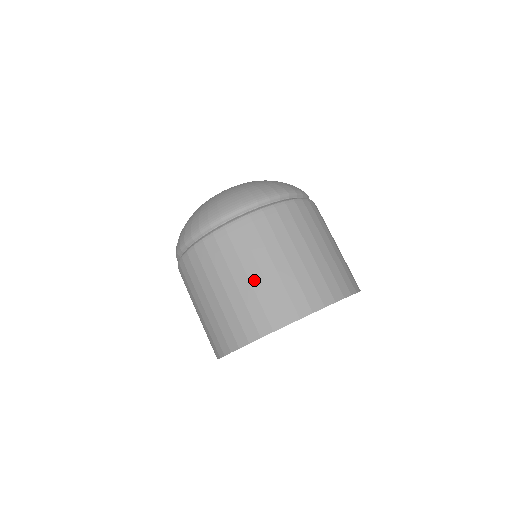
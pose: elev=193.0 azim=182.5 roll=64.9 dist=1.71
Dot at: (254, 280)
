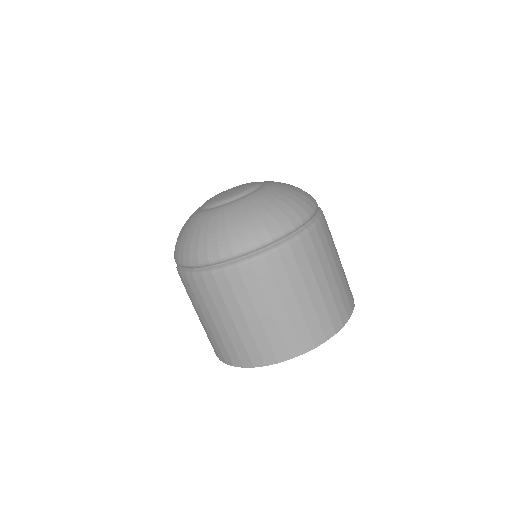
Dot at: (313, 295)
